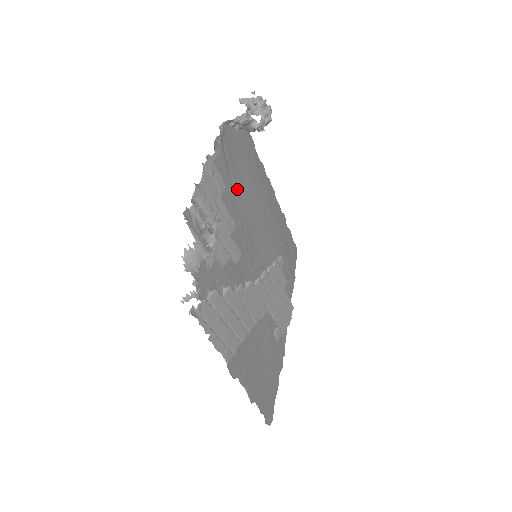
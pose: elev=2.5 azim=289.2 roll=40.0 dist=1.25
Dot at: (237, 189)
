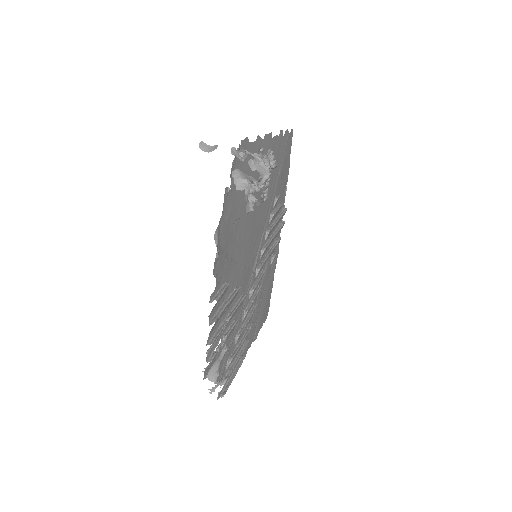
Dot at: (236, 245)
